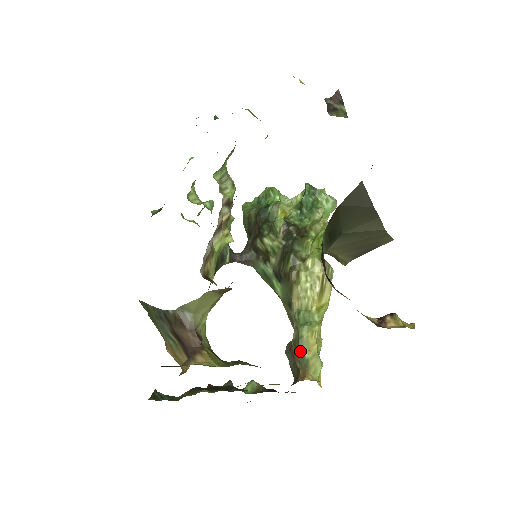
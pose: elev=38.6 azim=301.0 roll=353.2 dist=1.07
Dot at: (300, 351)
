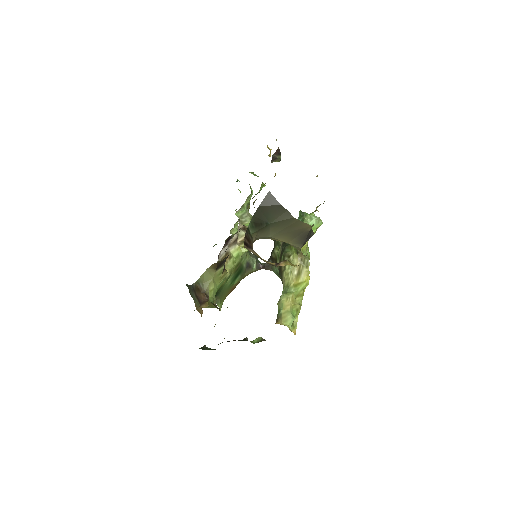
Dot at: (278, 310)
